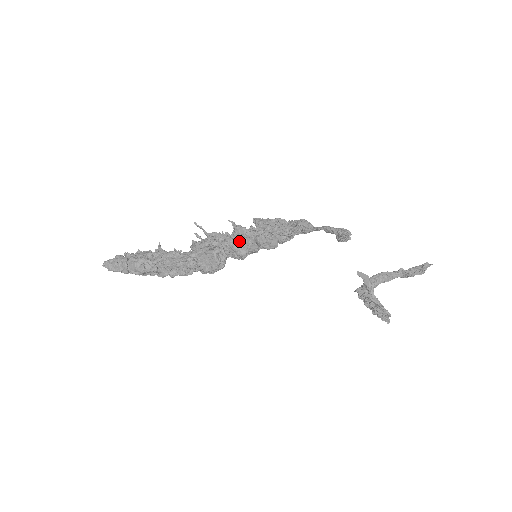
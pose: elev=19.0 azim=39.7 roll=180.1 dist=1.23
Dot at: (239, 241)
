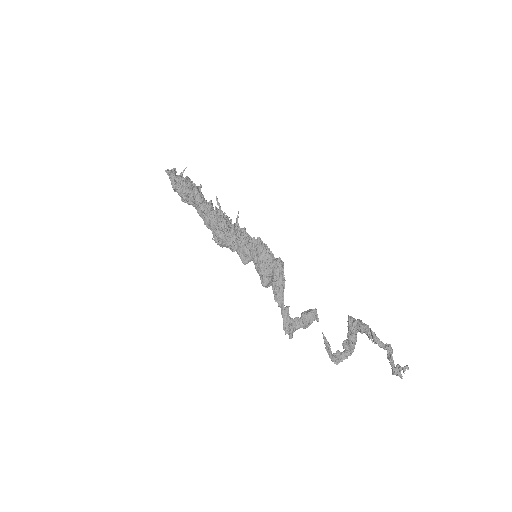
Dot at: (234, 249)
